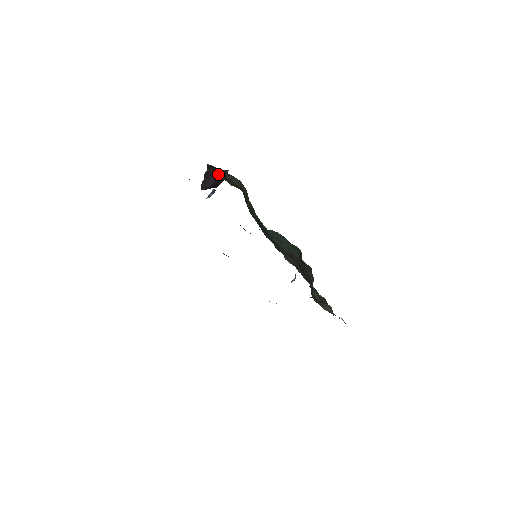
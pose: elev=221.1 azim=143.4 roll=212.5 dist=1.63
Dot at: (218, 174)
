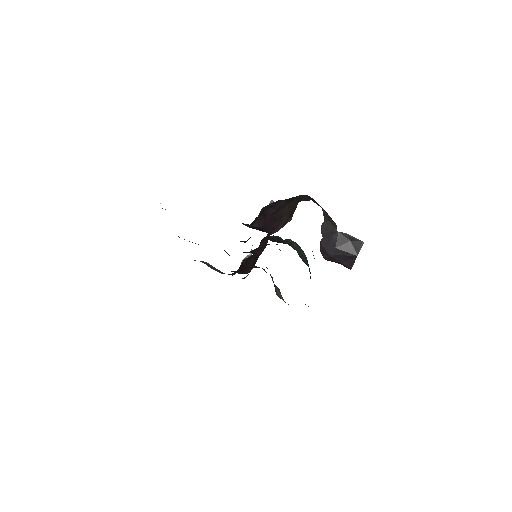
Dot at: (346, 240)
